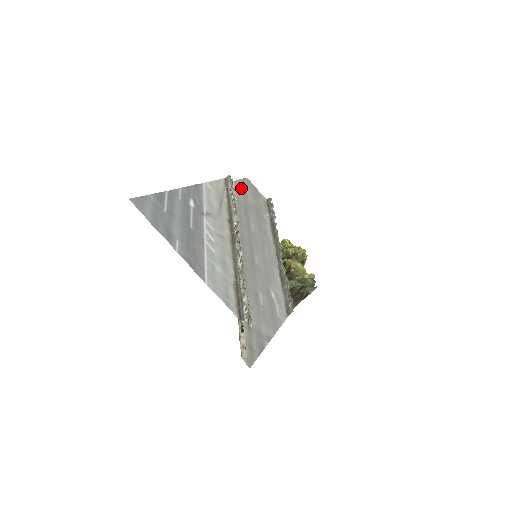
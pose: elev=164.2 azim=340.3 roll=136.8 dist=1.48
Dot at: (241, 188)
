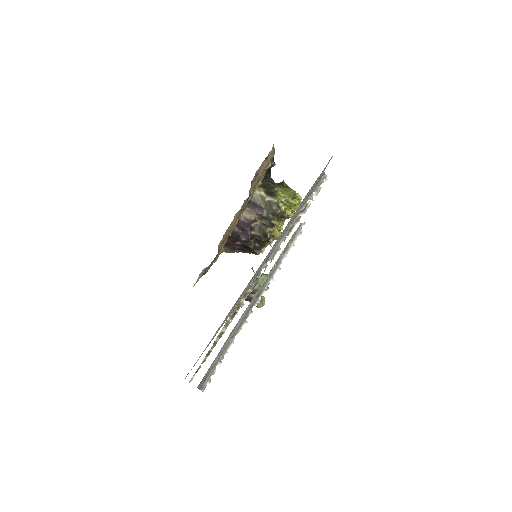
Dot at: occluded
